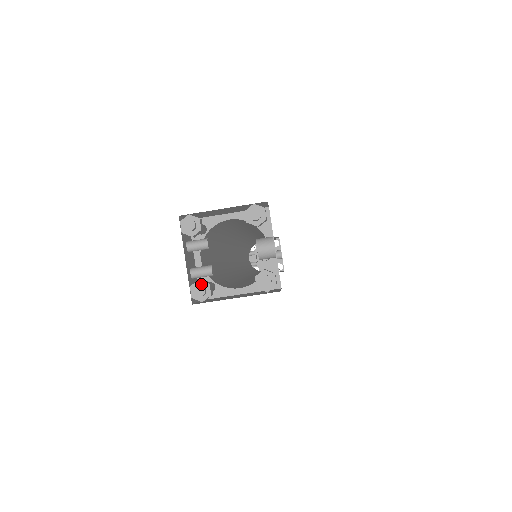
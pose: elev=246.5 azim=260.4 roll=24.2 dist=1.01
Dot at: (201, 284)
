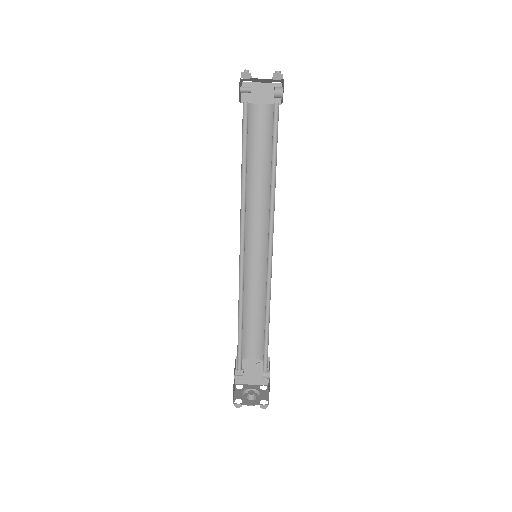
Dot at: (247, 73)
